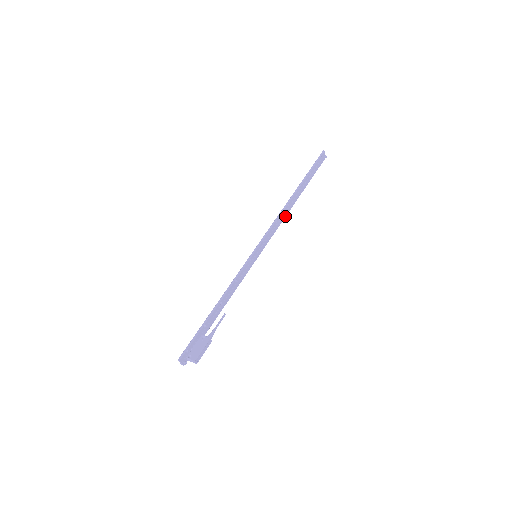
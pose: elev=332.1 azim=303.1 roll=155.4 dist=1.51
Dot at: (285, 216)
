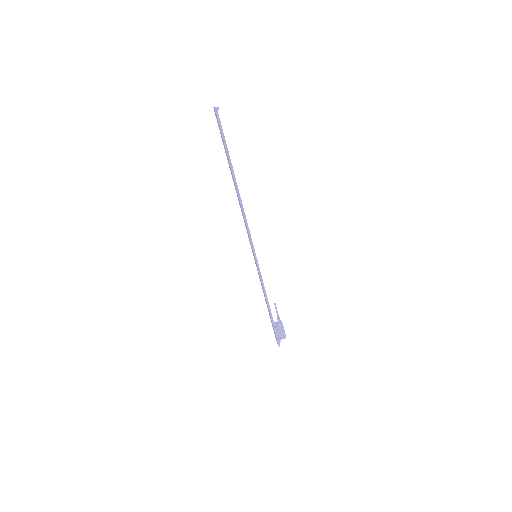
Dot at: occluded
